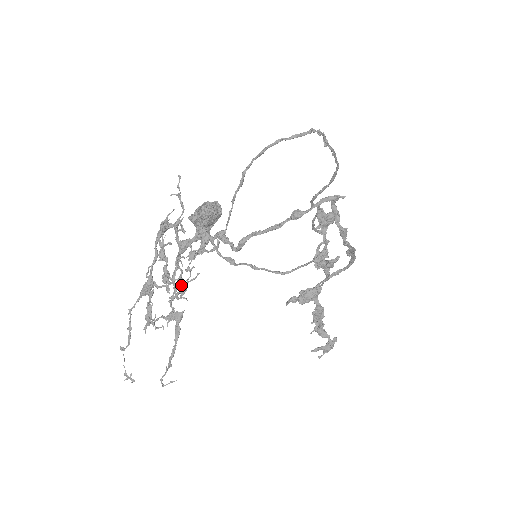
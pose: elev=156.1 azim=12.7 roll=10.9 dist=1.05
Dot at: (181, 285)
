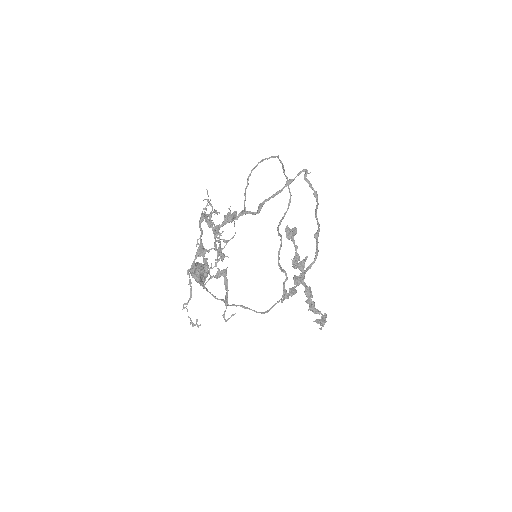
Dot at: (225, 242)
